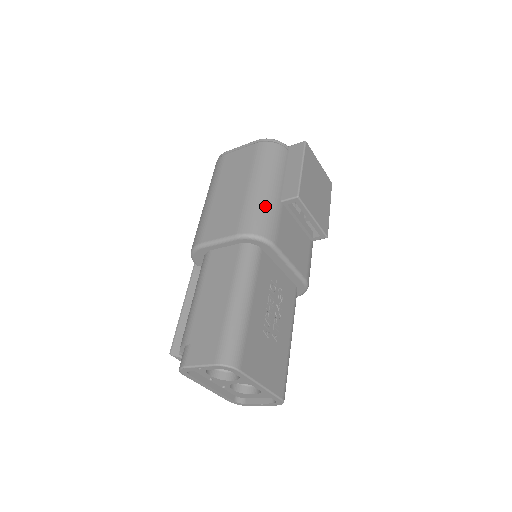
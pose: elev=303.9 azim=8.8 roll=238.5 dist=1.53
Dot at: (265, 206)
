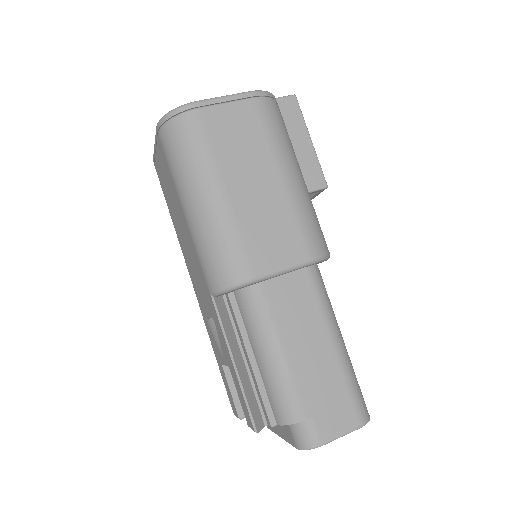
Dot at: (313, 209)
